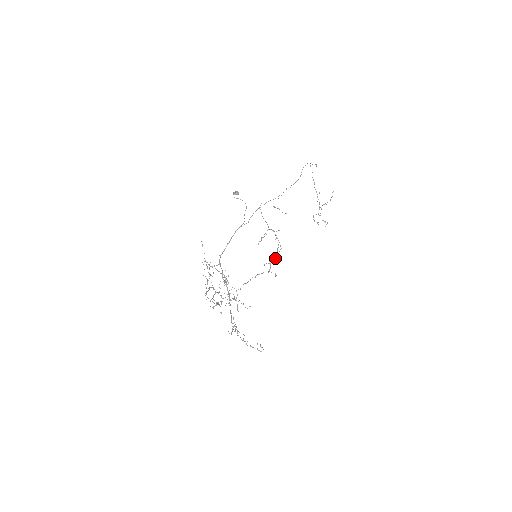
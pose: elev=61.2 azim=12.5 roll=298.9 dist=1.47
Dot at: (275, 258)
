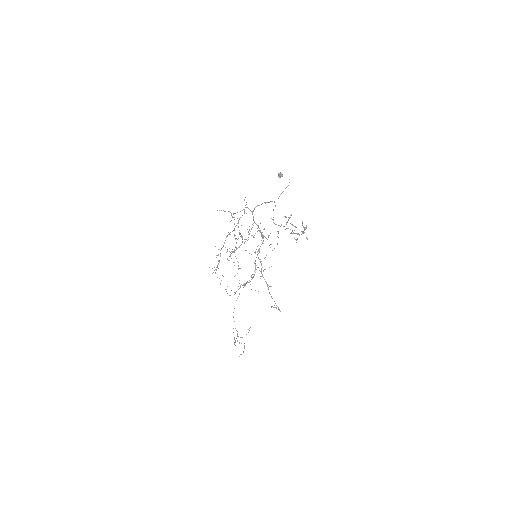
Dot at: (304, 230)
